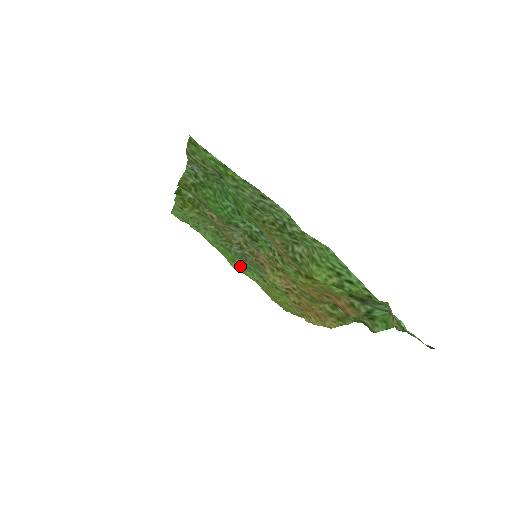
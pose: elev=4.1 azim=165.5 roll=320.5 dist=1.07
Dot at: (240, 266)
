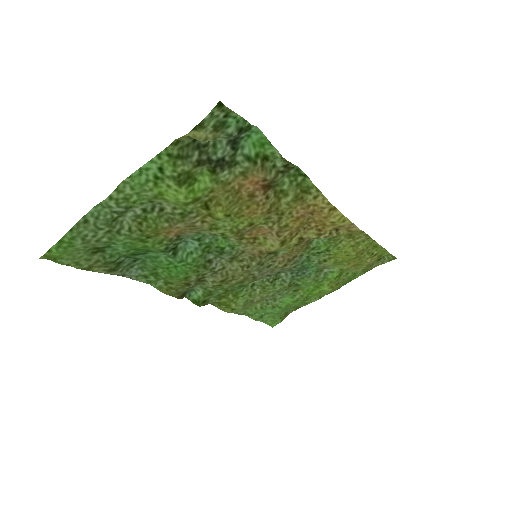
Dot at: (322, 282)
